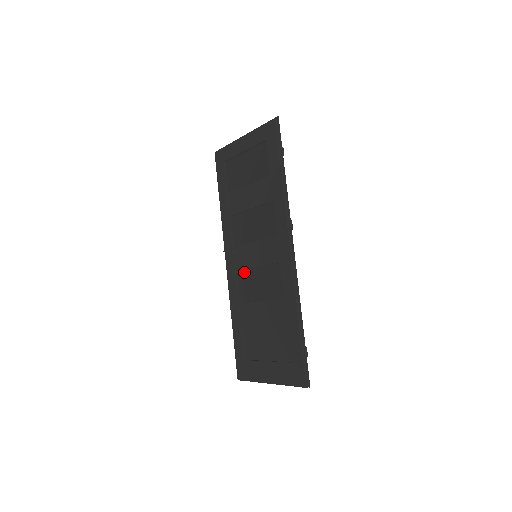
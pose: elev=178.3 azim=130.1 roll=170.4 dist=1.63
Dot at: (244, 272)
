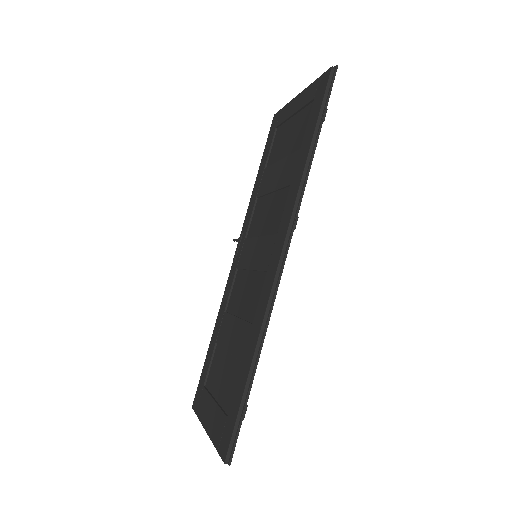
Dot at: (241, 273)
